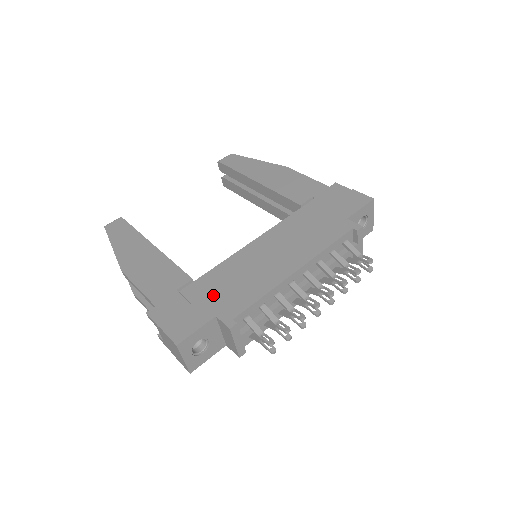
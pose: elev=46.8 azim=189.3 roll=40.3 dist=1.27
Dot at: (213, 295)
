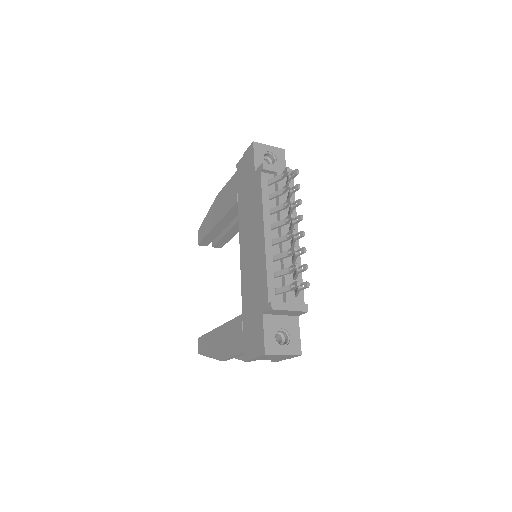
Dot at: (253, 307)
